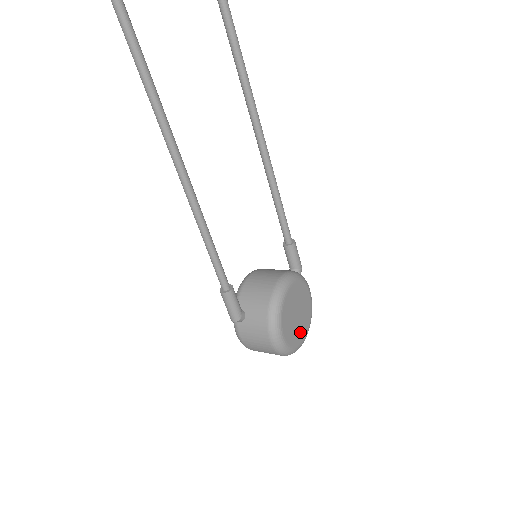
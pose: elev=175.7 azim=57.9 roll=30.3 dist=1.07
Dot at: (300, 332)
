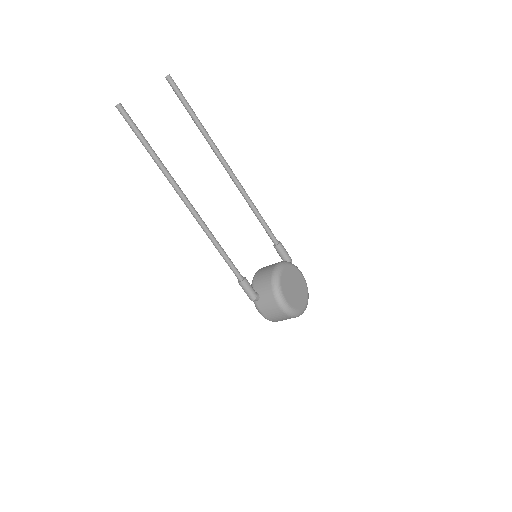
Dot at: (300, 300)
